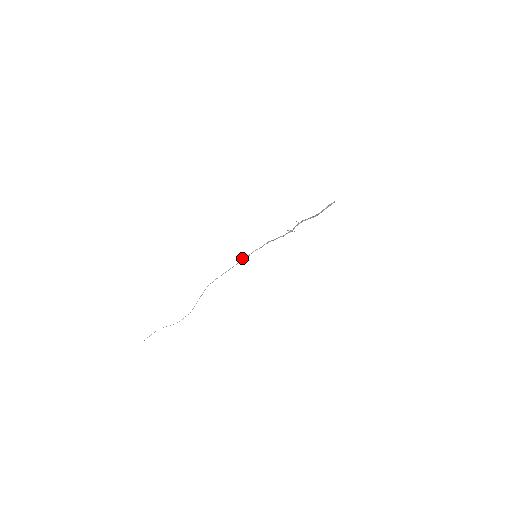
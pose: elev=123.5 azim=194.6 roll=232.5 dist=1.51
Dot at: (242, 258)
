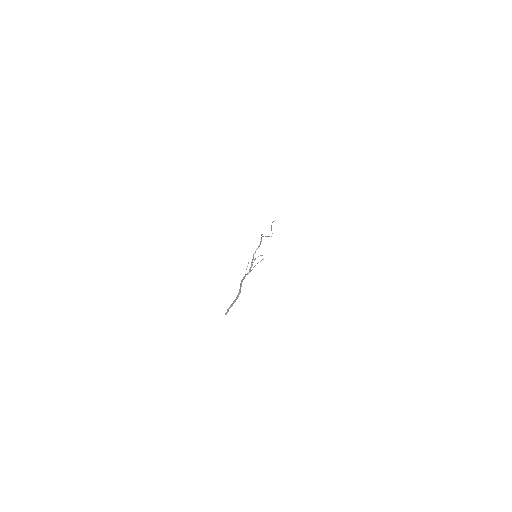
Dot at: (261, 237)
